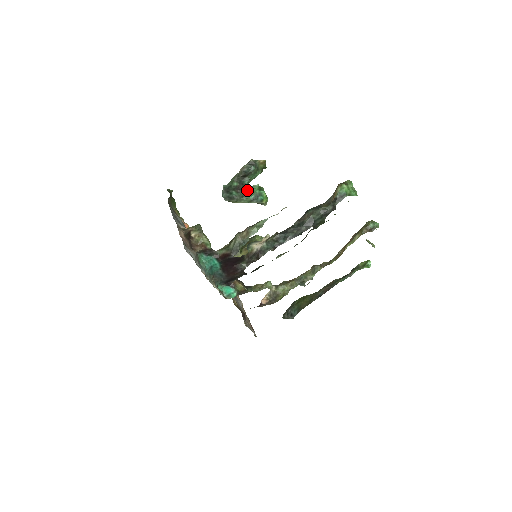
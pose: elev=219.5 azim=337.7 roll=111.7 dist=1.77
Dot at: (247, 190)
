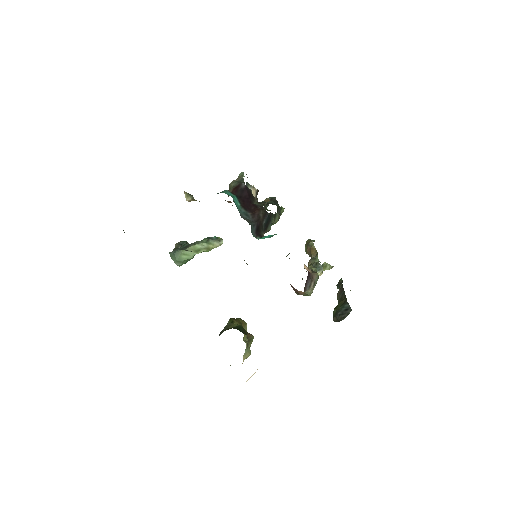
Dot at: occluded
